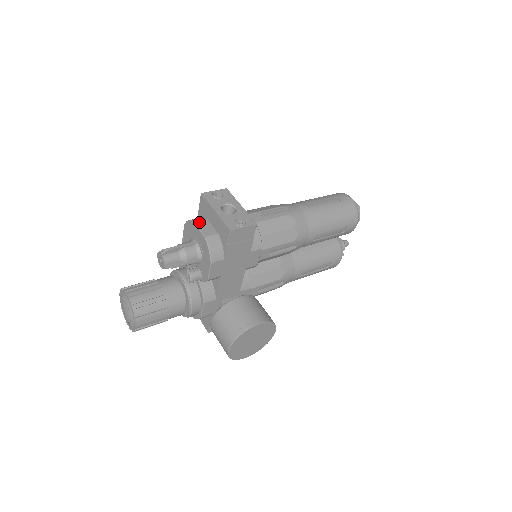
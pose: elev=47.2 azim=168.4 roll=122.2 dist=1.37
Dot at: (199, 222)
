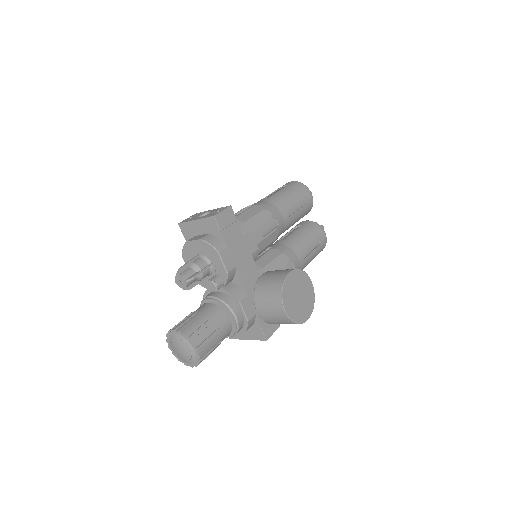
Dot at: (190, 239)
